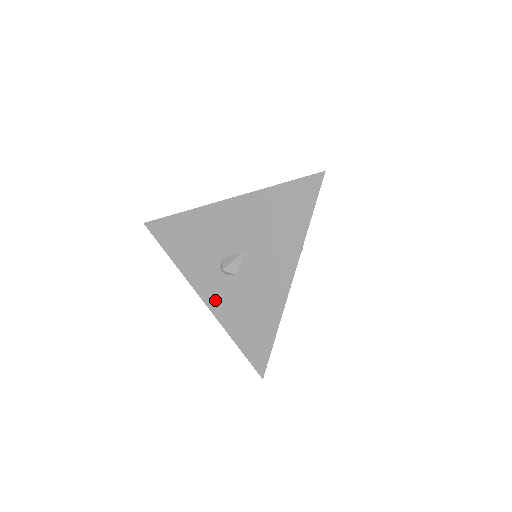
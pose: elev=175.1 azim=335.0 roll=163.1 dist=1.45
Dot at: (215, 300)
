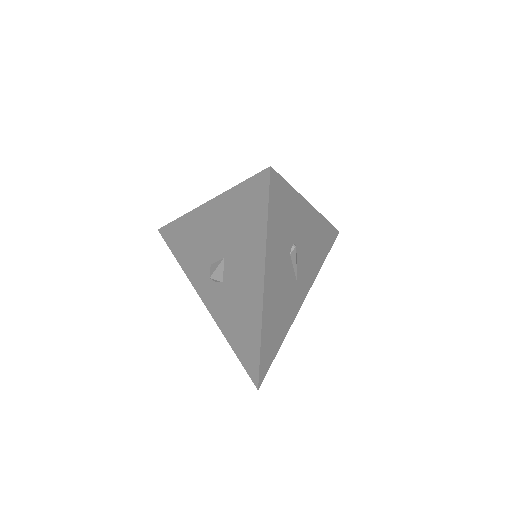
Dot at: (213, 306)
